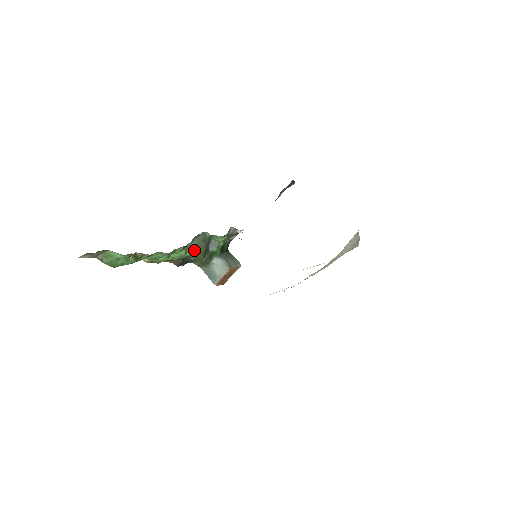
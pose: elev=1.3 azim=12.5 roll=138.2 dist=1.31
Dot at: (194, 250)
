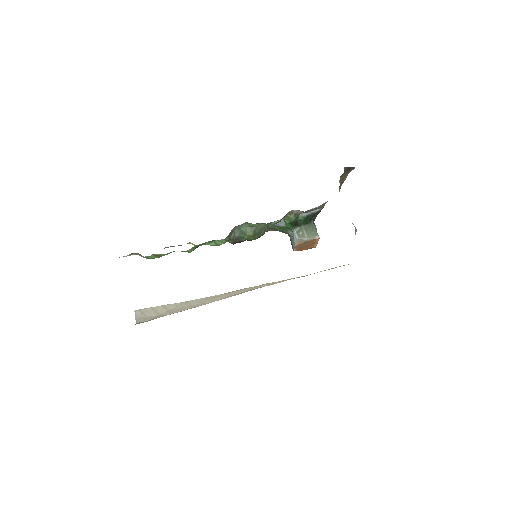
Dot at: (242, 234)
